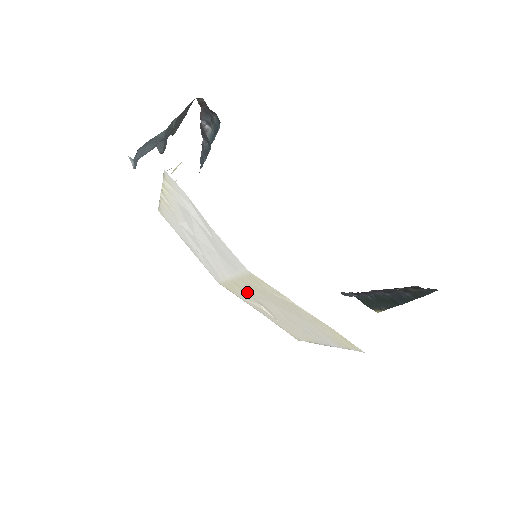
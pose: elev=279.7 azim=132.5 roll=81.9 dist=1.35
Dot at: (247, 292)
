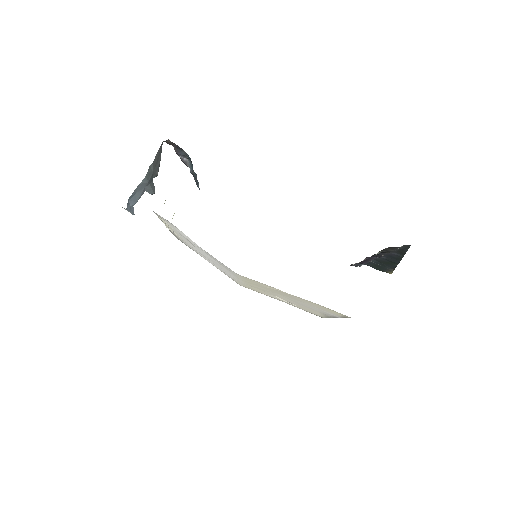
Dot at: occluded
